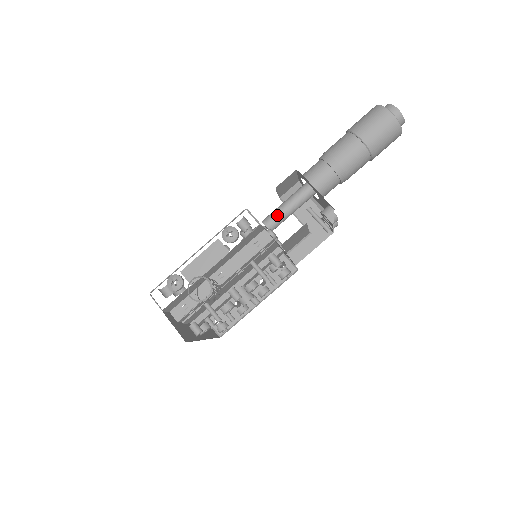
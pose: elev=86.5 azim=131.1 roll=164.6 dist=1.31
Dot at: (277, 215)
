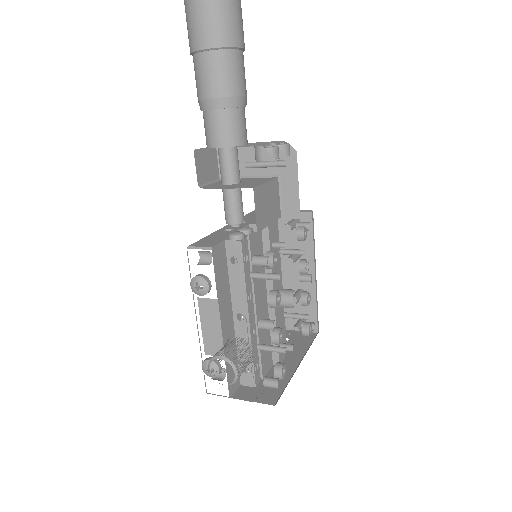
Dot at: (229, 204)
